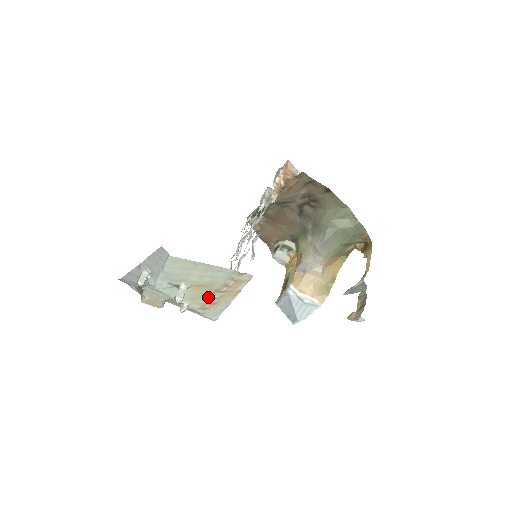
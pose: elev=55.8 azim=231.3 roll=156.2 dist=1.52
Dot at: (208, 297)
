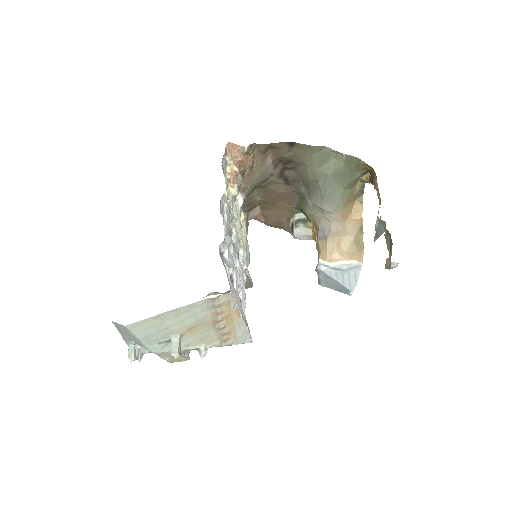
Dot at: (215, 331)
